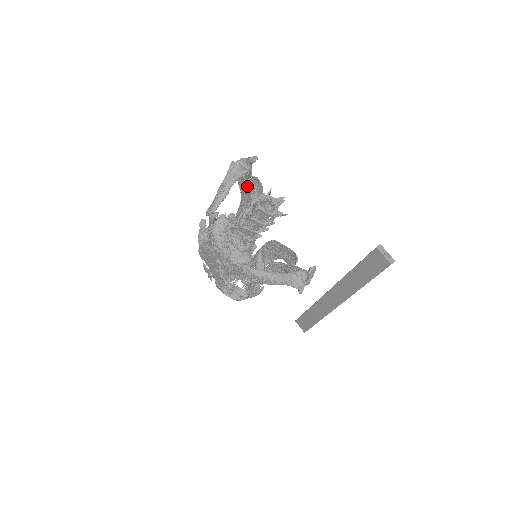
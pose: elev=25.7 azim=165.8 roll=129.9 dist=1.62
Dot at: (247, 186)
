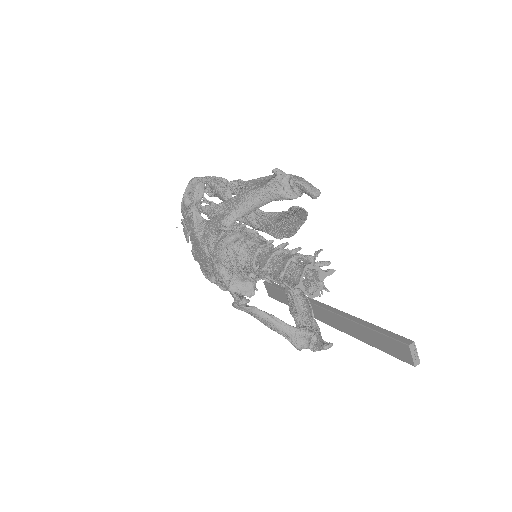
Dot at: occluded
